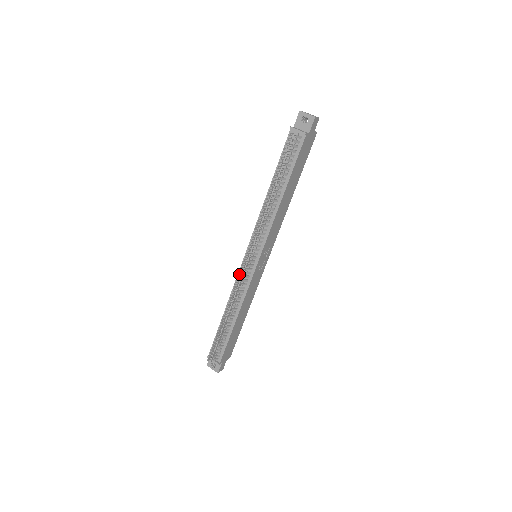
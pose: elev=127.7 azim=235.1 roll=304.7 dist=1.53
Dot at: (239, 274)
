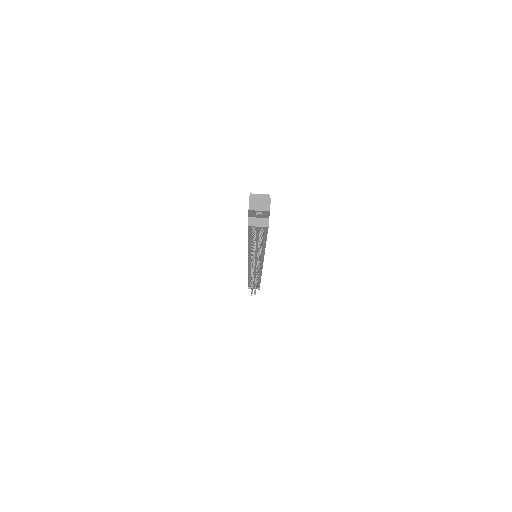
Dot at: (249, 269)
